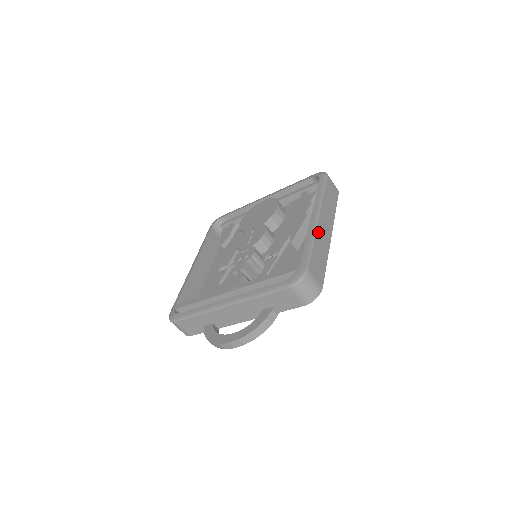
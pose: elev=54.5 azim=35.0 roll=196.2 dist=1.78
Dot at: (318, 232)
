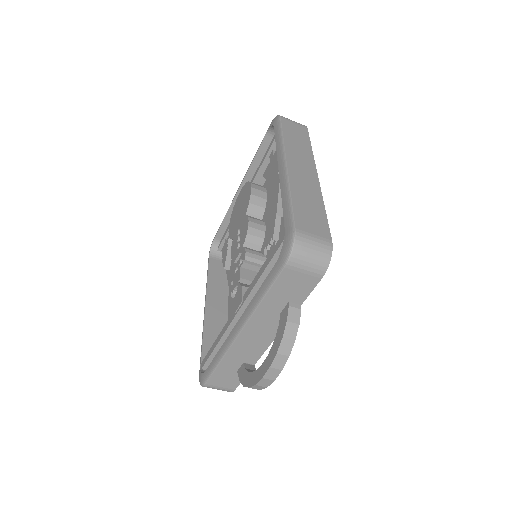
Dot at: (293, 180)
